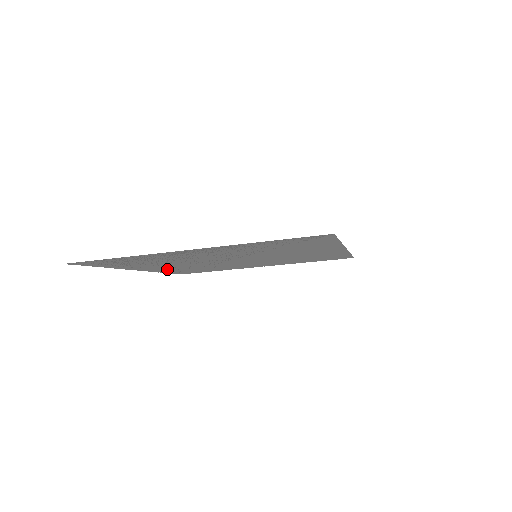
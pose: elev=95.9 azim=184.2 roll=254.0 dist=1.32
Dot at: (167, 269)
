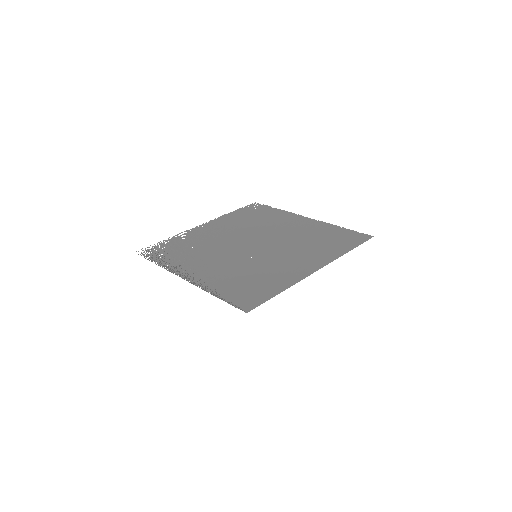
Dot at: (224, 222)
